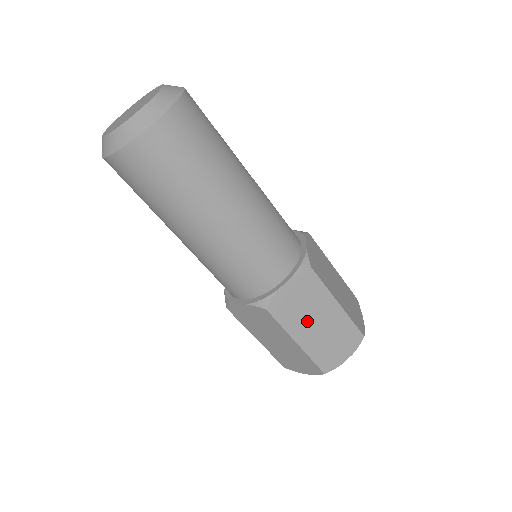
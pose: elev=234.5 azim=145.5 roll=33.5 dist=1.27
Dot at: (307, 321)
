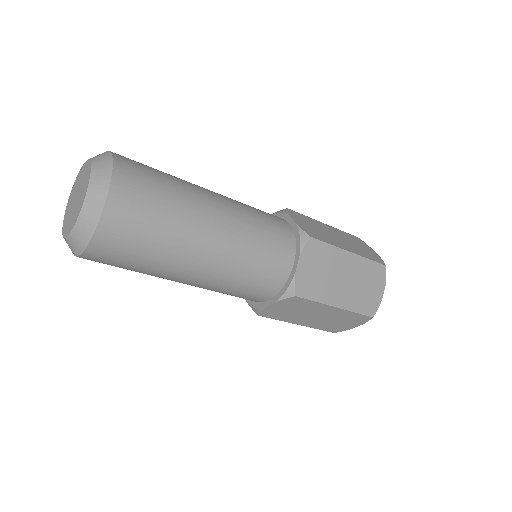
Dot at: (304, 316)
